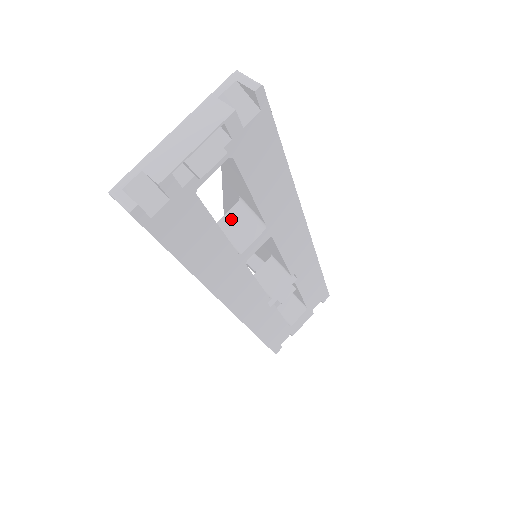
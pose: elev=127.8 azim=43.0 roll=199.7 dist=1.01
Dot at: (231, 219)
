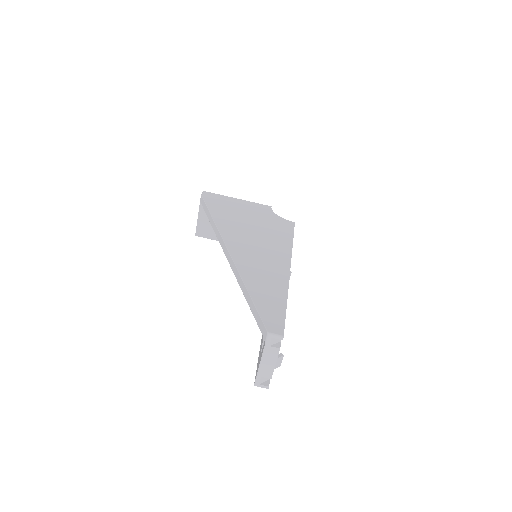
Dot at: occluded
